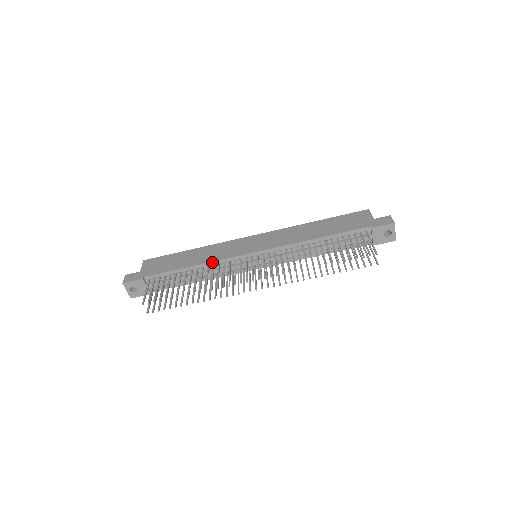
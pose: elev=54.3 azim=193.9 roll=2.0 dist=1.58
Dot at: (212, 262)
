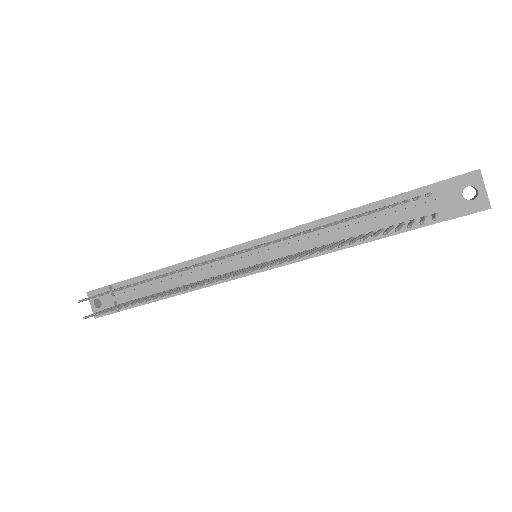
Dot at: (191, 260)
